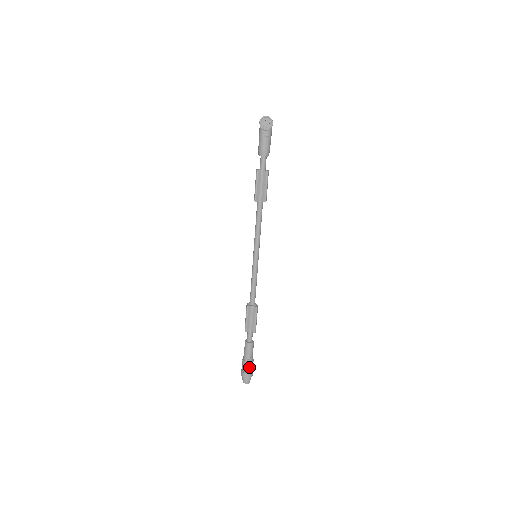
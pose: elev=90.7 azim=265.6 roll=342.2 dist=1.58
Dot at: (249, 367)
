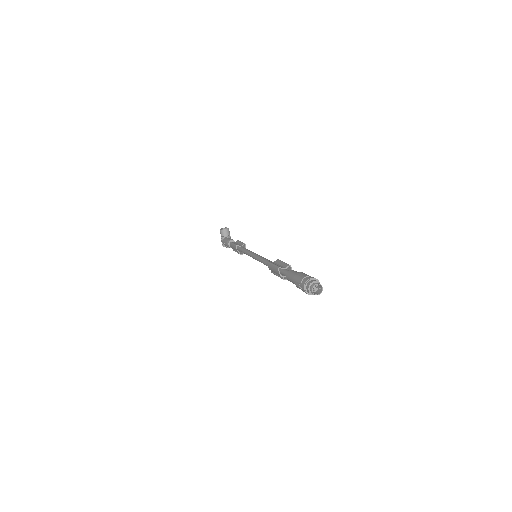
Dot at: (306, 275)
